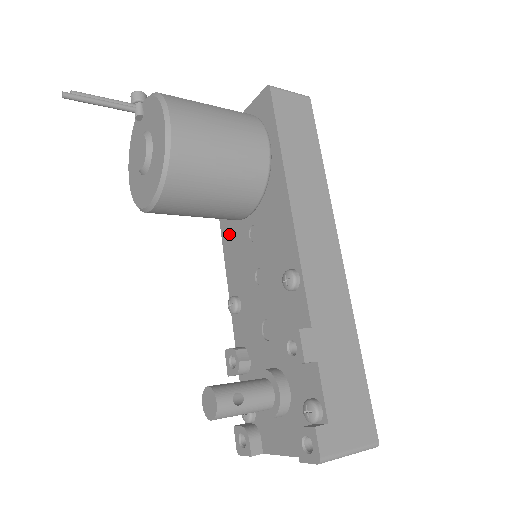
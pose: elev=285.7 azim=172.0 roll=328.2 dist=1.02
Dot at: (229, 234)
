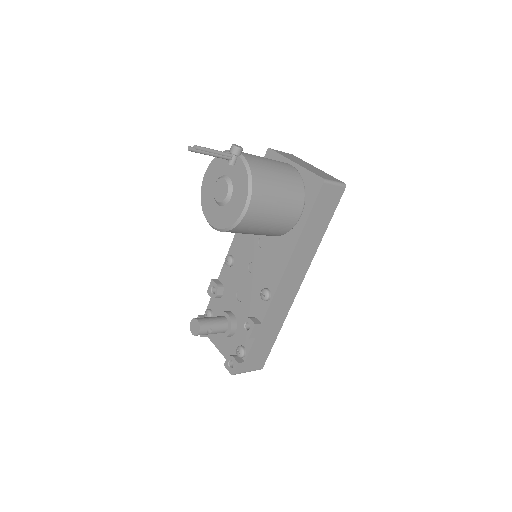
Dot at: occluded
